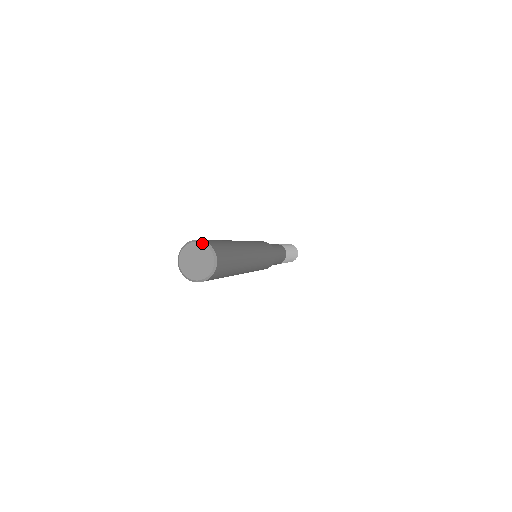
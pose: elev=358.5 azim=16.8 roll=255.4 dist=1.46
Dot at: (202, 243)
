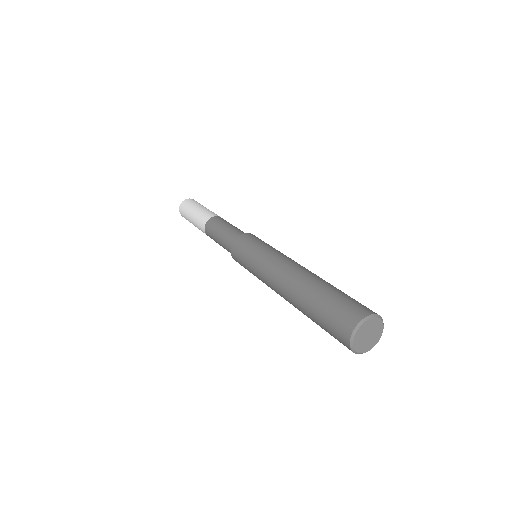
Dot at: (380, 318)
